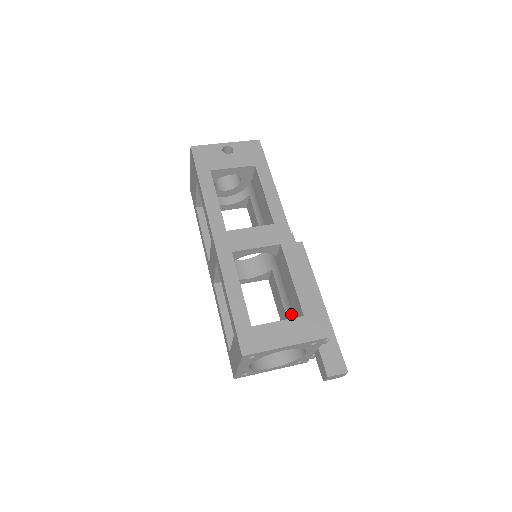
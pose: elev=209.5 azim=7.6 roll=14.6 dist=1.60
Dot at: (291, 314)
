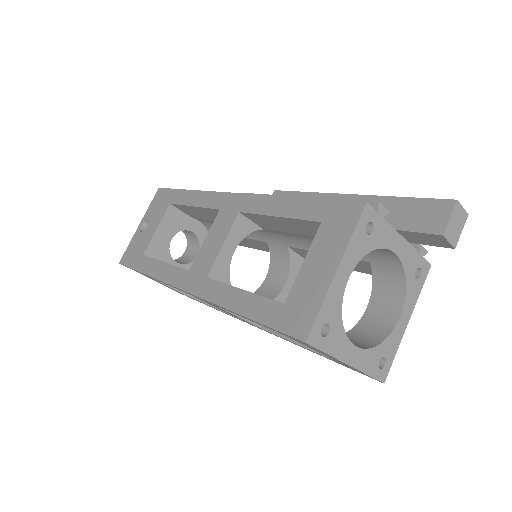
Dot at: occluded
